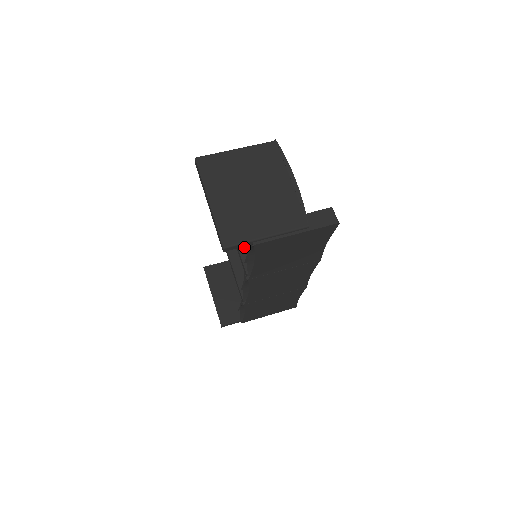
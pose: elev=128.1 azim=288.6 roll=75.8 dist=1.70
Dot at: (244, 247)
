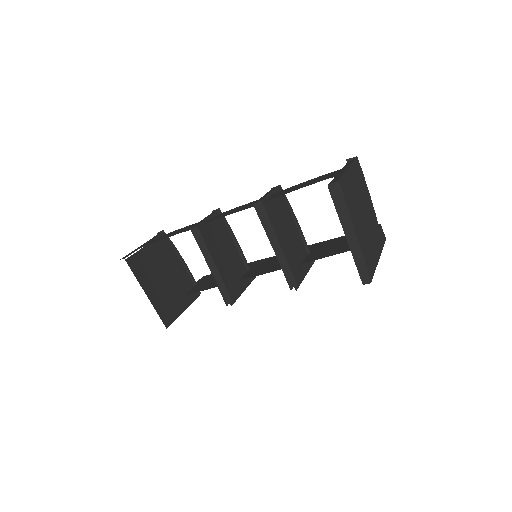
Dot at: (289, 257)
